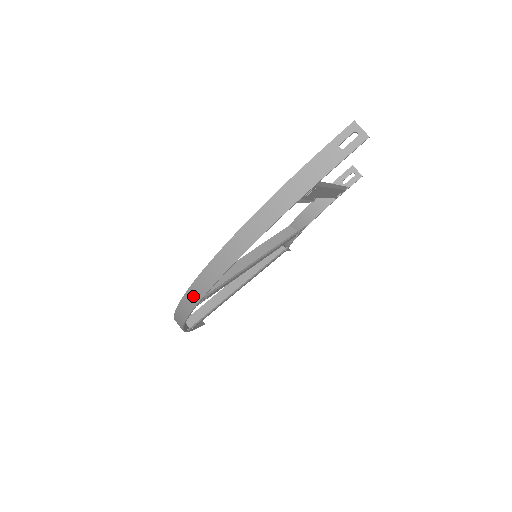
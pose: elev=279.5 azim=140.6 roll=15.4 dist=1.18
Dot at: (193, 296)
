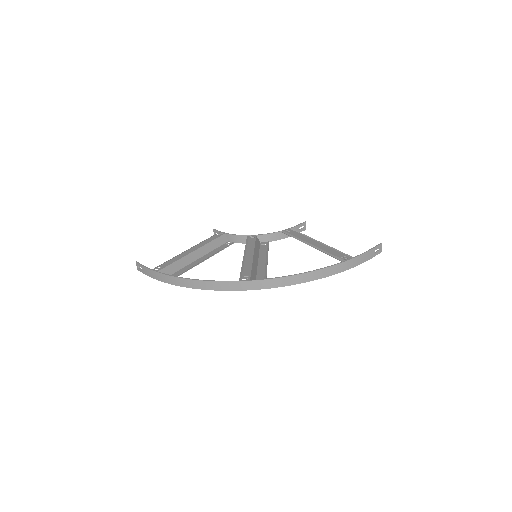
Dot at: (263, 284)
